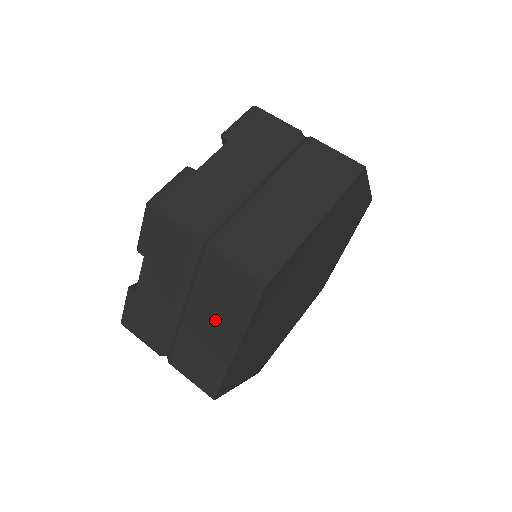
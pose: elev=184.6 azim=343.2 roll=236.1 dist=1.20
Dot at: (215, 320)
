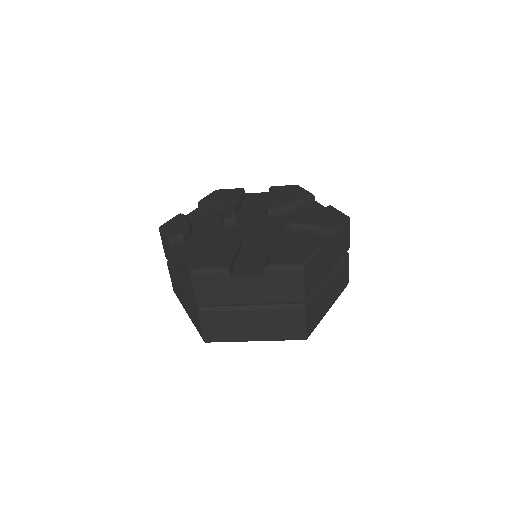
Dot at: (187, 305)
